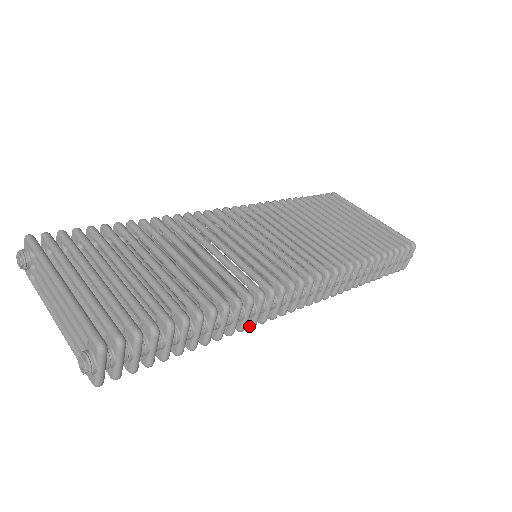
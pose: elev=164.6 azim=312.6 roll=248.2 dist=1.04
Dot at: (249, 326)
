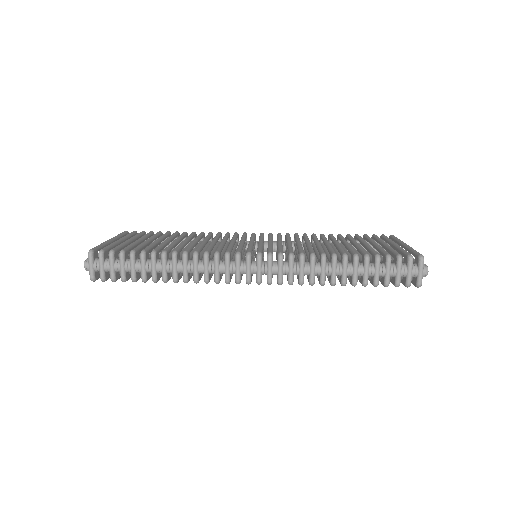
Dot at: (204, 281)
